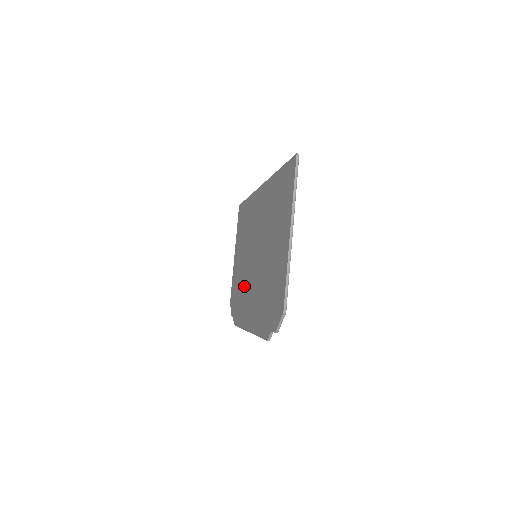
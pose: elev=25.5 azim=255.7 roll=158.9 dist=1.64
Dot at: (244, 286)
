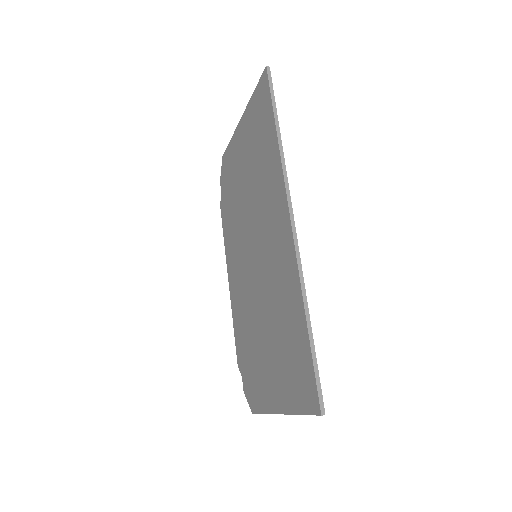
Dot at: (237, 227)
